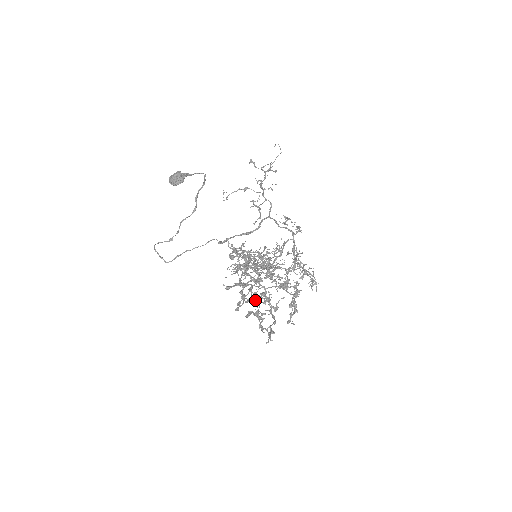
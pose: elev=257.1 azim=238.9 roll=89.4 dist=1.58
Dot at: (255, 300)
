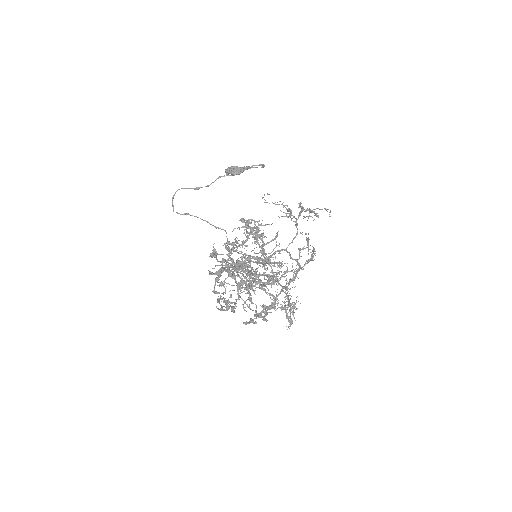
Dot at: (236, 264)
